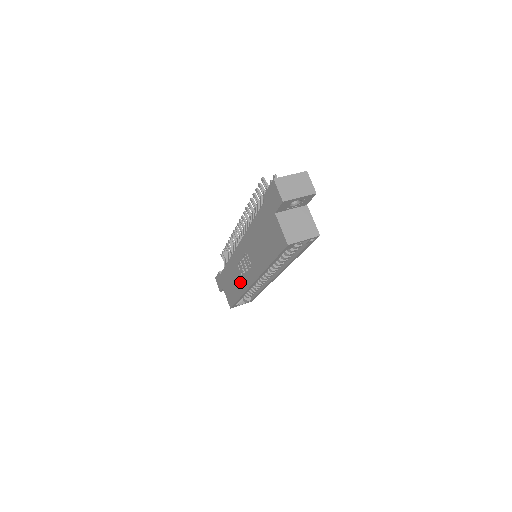
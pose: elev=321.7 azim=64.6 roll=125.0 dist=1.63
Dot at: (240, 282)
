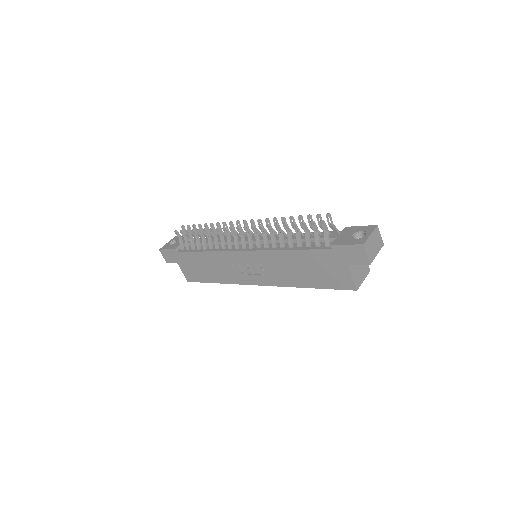
Dot at: (229, 275)
